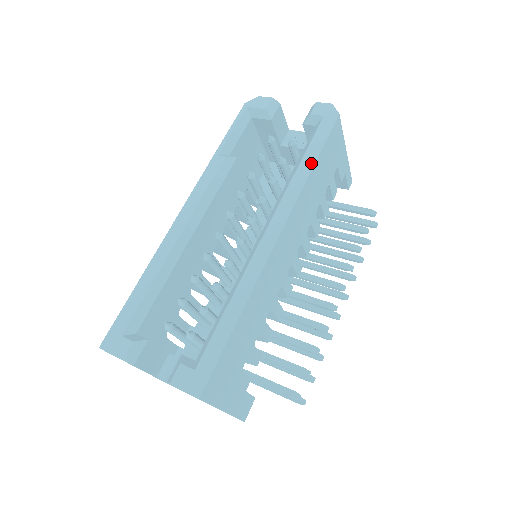
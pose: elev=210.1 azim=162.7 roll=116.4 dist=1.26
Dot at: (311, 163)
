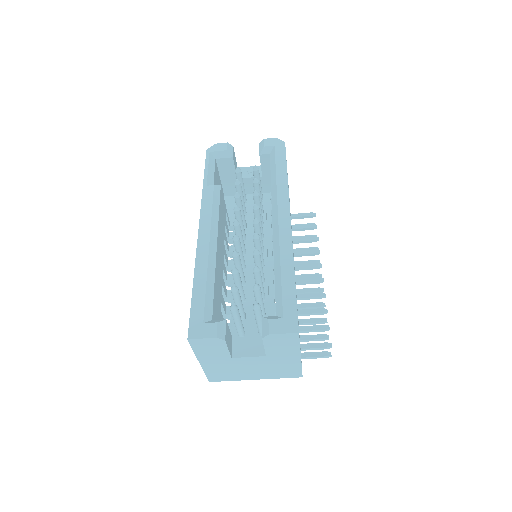
Dot at: (284, 173)
